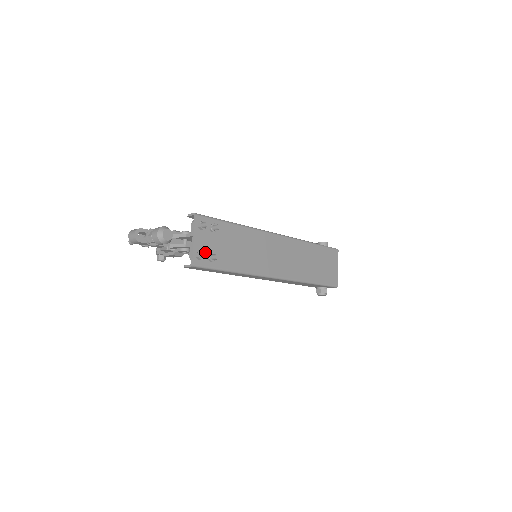
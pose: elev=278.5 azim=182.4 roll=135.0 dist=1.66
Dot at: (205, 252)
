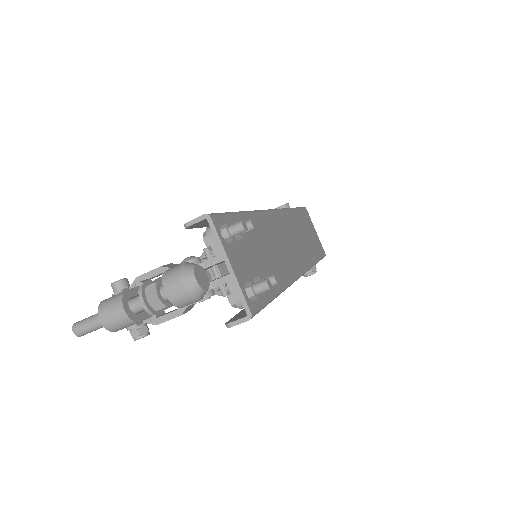
Dot at: (266, 280)
